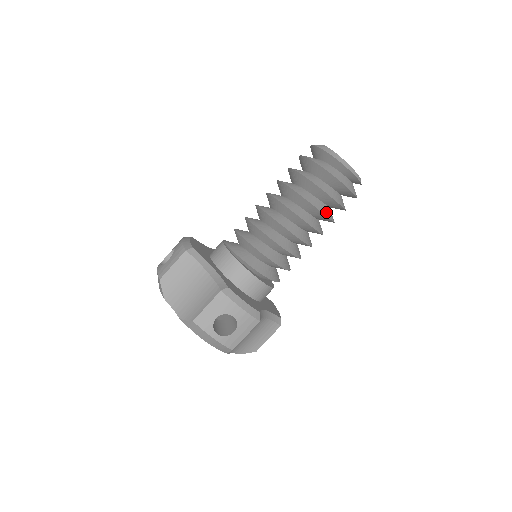
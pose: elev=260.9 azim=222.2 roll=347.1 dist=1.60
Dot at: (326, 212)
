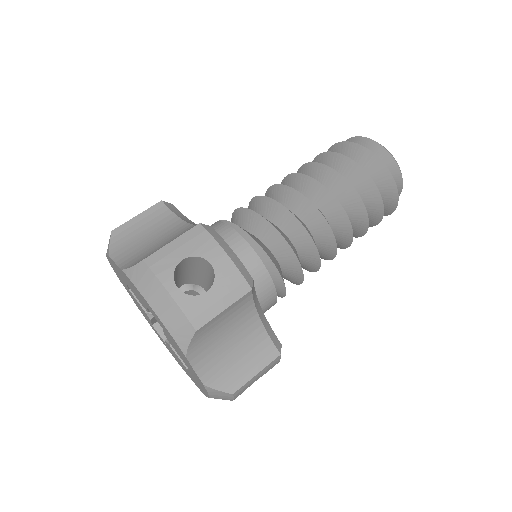
Dot at: occluded
